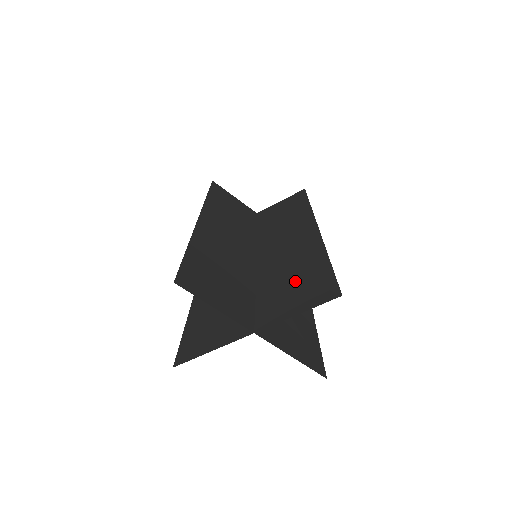
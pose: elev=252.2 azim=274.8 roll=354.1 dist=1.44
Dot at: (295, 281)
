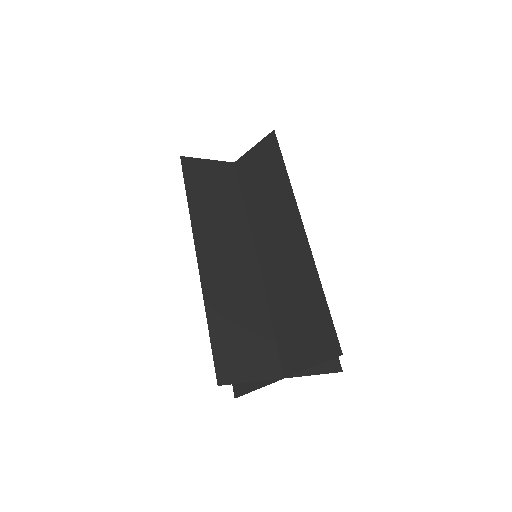
Dot at: (301, 316)
